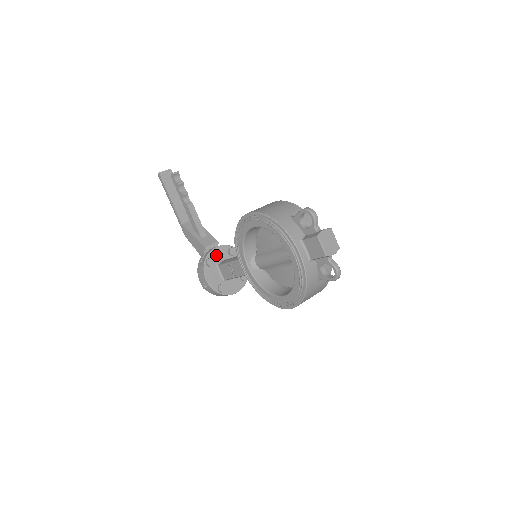
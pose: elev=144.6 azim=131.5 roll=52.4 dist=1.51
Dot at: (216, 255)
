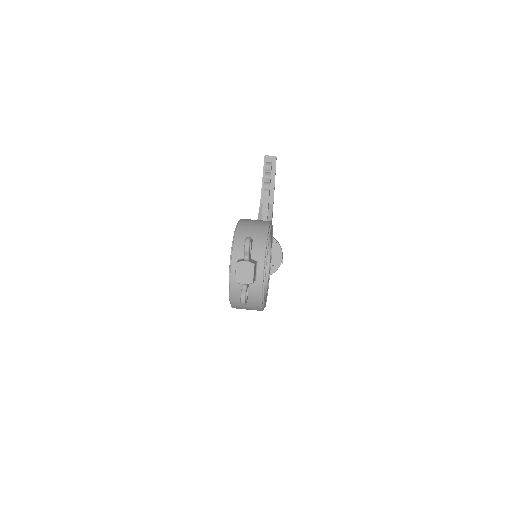
Dot at: occluded
